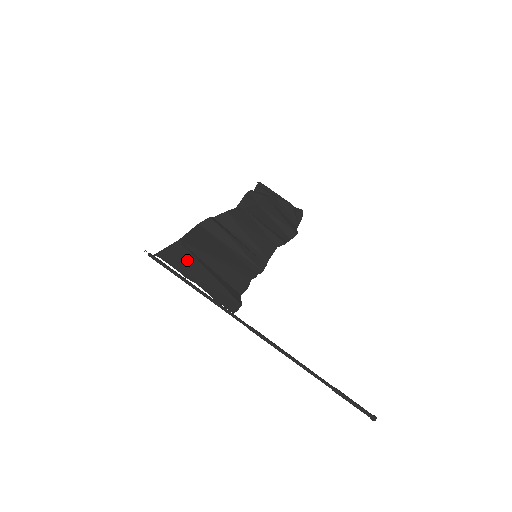
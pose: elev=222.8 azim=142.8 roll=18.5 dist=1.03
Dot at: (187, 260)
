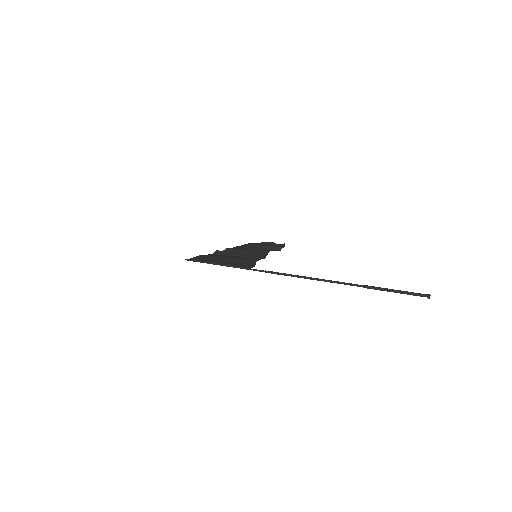
Dot at: (208, 259)
